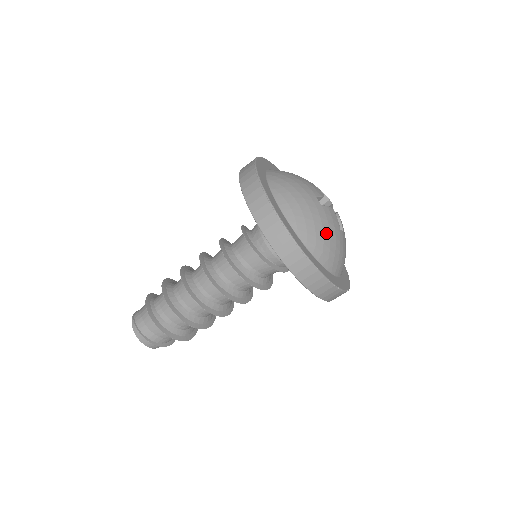
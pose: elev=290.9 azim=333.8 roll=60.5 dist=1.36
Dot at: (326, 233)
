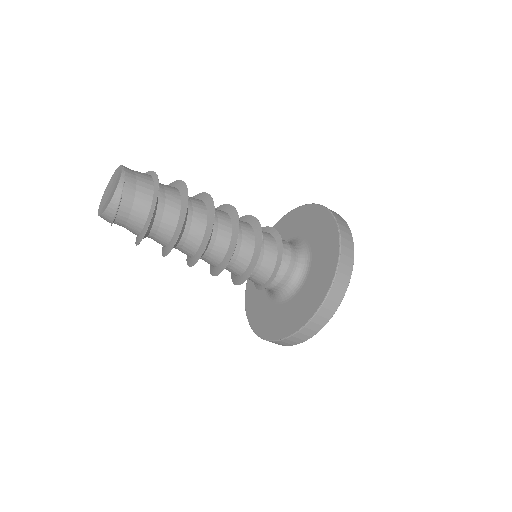
Dot at: occluded
